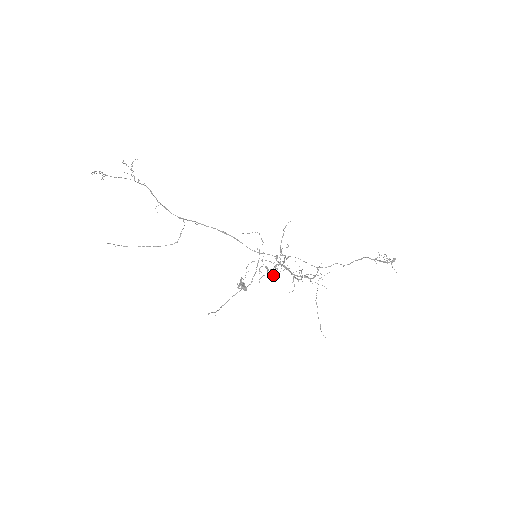
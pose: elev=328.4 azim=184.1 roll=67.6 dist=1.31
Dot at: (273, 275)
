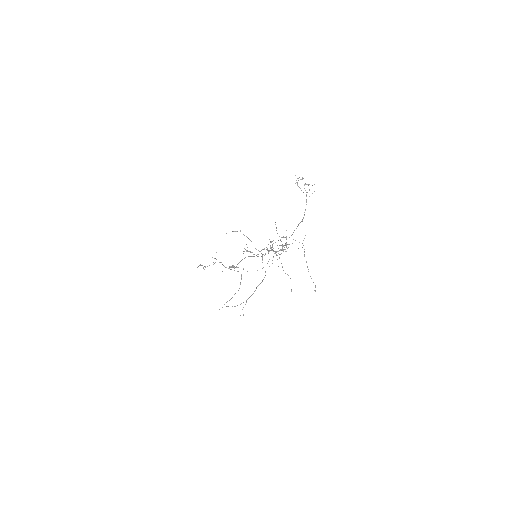
Dot at: (262, 259)
